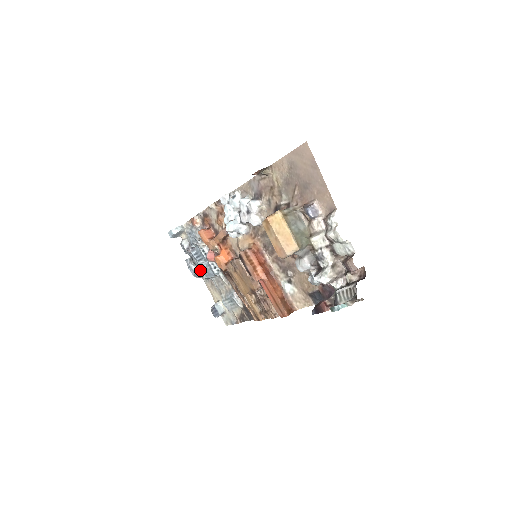
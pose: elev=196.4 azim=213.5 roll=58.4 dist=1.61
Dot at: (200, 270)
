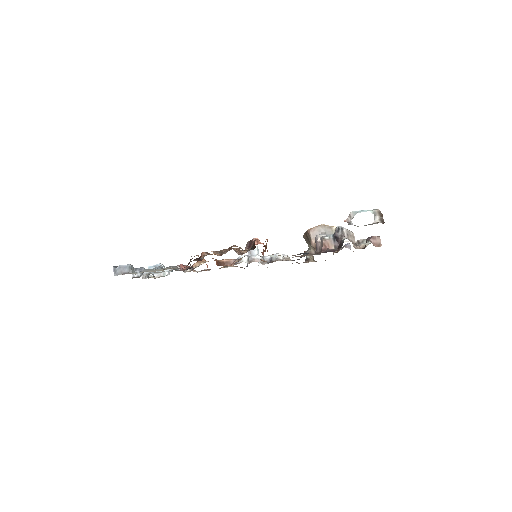
Dot at: occluded
